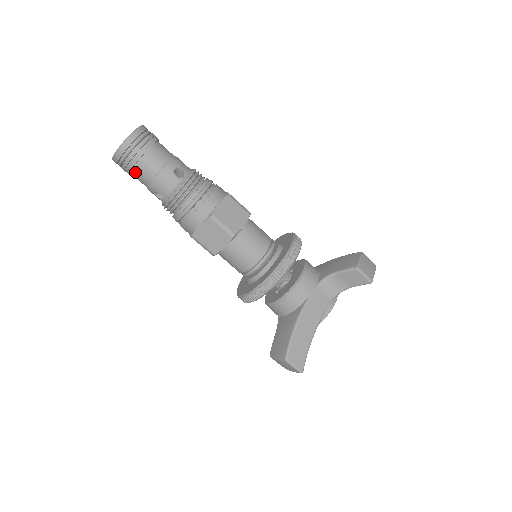
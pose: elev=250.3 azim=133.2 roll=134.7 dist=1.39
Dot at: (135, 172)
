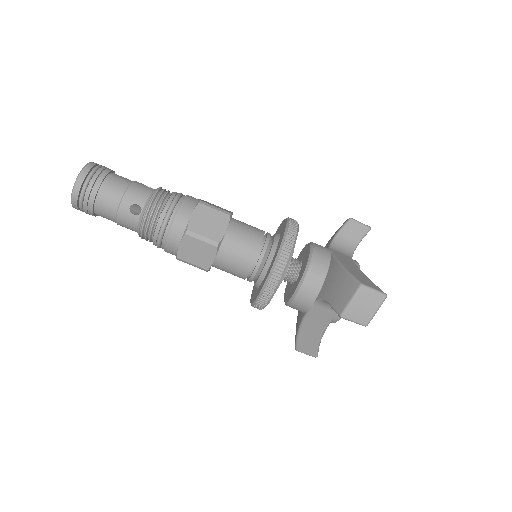
Dot at: (102, 193)
